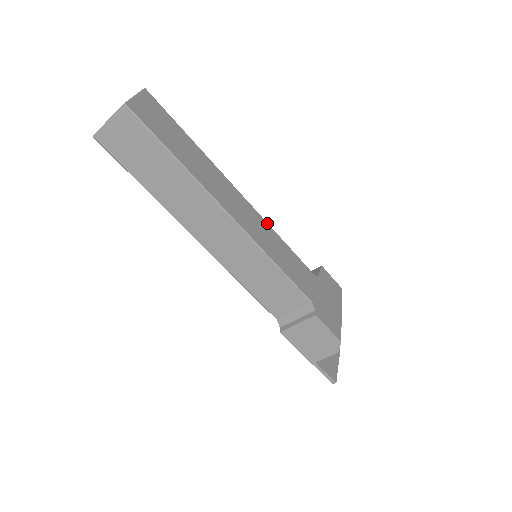
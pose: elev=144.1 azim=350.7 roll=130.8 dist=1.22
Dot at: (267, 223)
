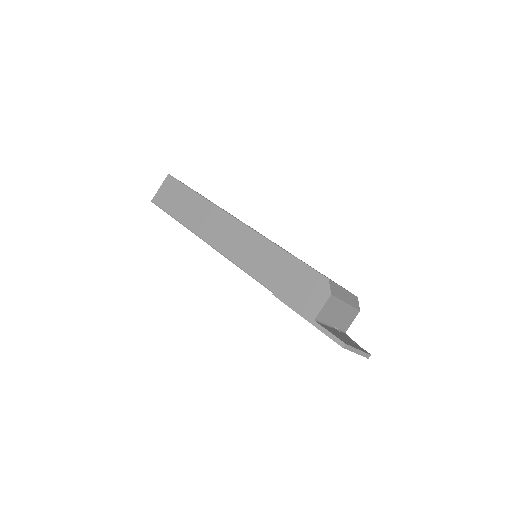
Dot at: occluded
